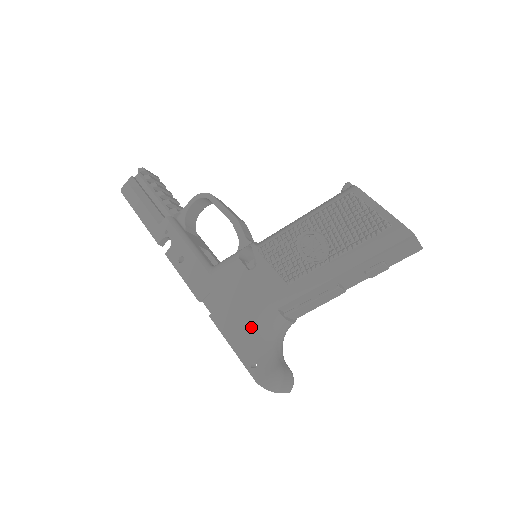
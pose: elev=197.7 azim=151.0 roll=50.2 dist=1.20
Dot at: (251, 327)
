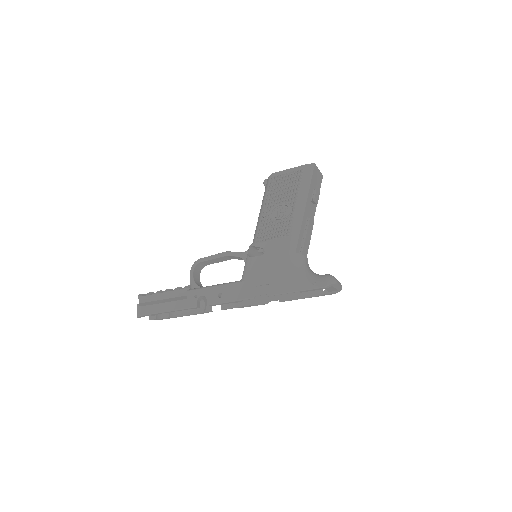
Dot at: (293, 272)
